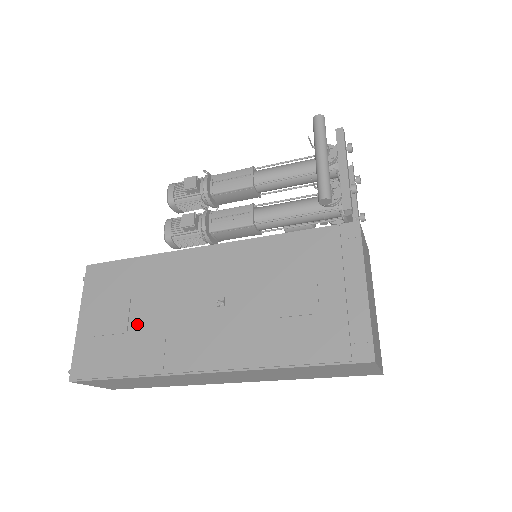
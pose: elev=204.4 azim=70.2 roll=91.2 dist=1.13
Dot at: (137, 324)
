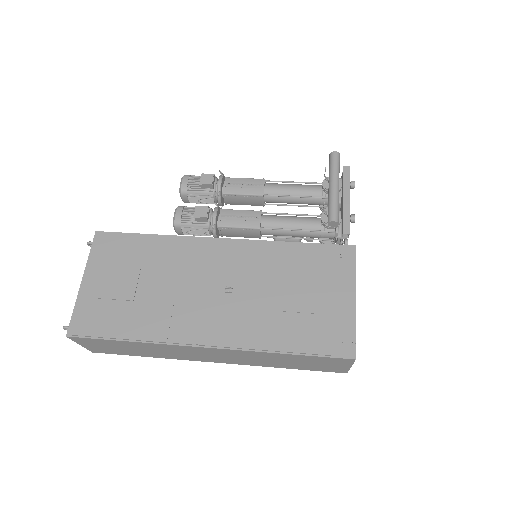
Dot at: (145, 294)
